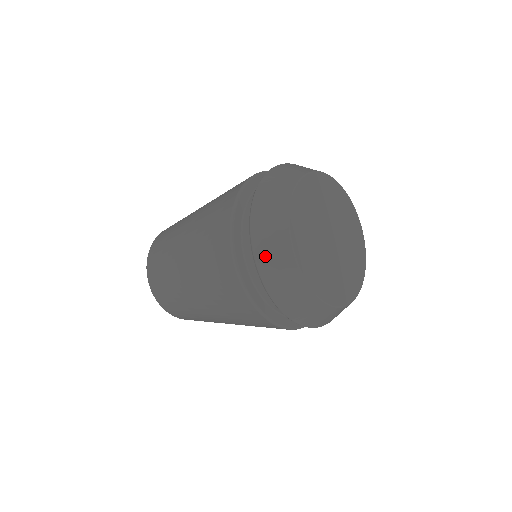
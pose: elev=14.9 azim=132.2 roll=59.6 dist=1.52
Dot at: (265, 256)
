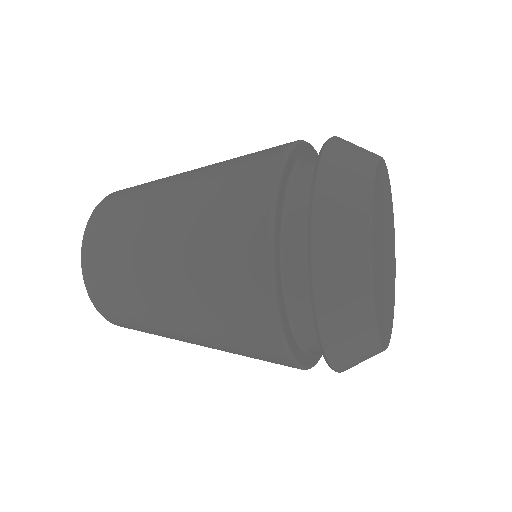
Dot at: (341, 351)
